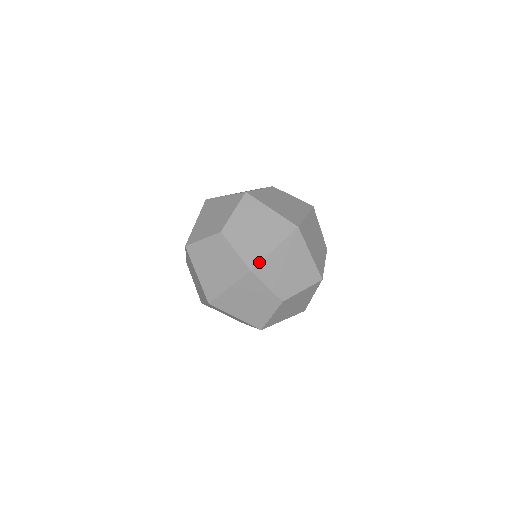
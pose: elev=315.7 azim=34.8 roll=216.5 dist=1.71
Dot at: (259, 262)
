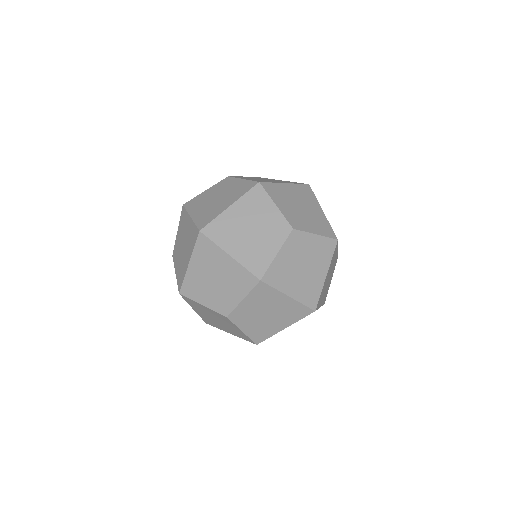
Dot at: occluded
